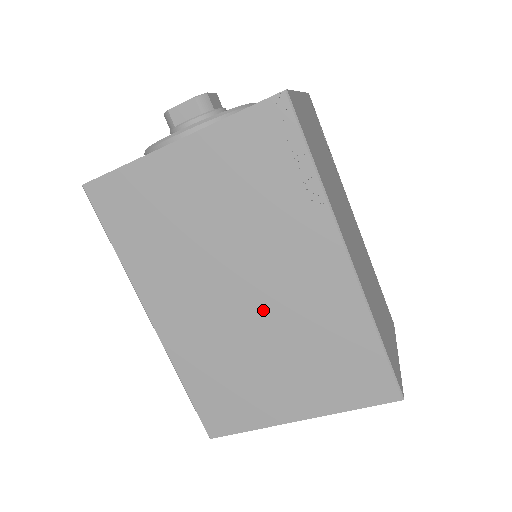
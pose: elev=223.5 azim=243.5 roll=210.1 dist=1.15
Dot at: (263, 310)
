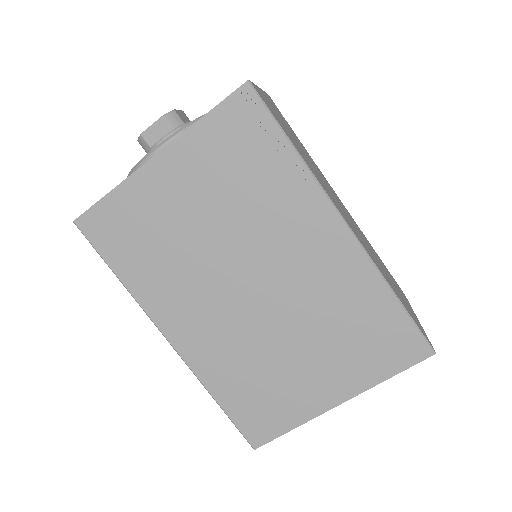
Dot at: (276, 299)
